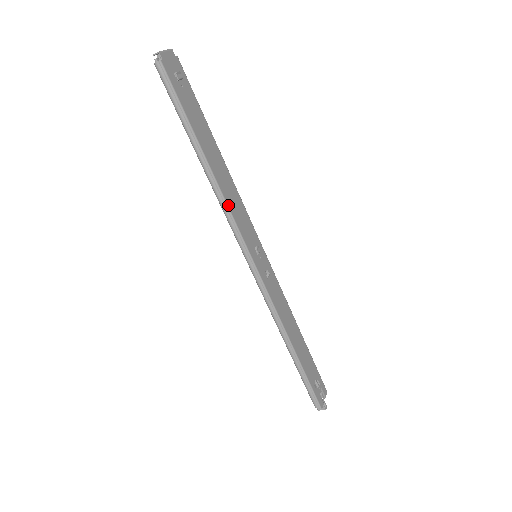
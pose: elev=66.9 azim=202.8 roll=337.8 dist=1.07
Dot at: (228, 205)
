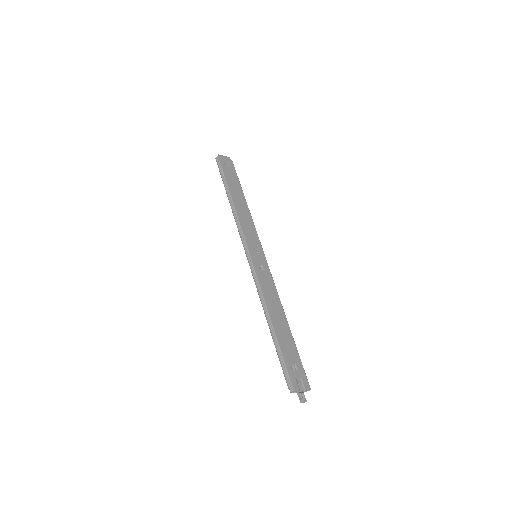
Dot at: (239, 219)
